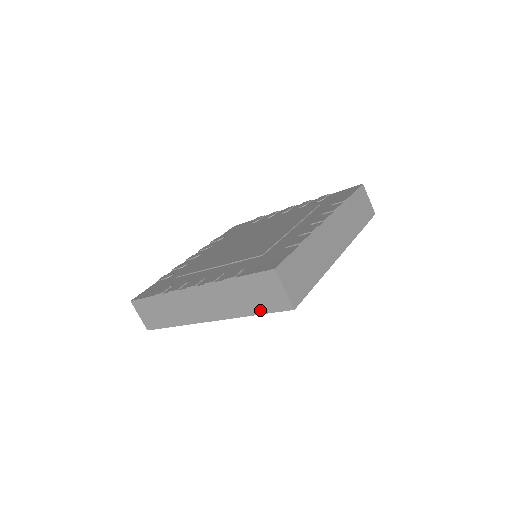
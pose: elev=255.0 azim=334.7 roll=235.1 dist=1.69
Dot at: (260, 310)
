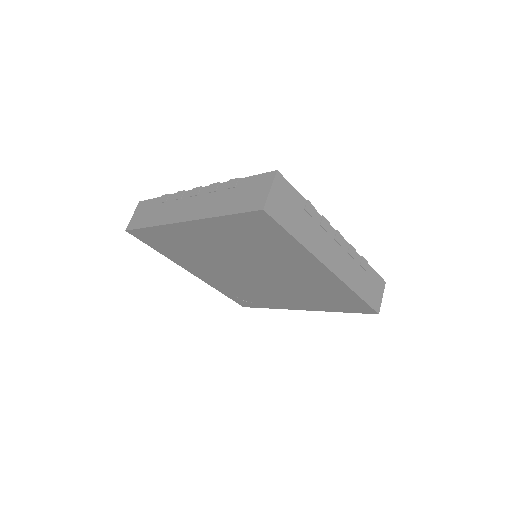
Dot at: (234, 210)
